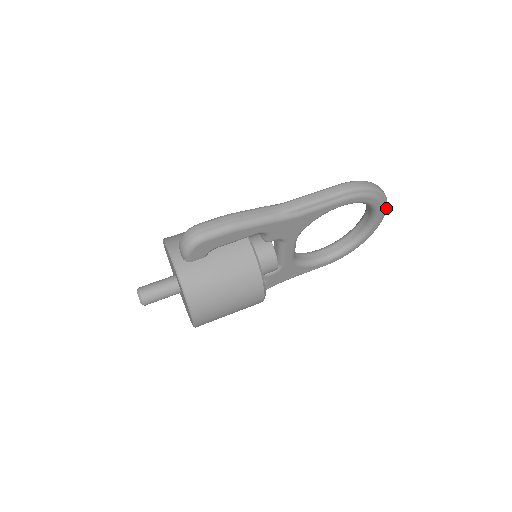
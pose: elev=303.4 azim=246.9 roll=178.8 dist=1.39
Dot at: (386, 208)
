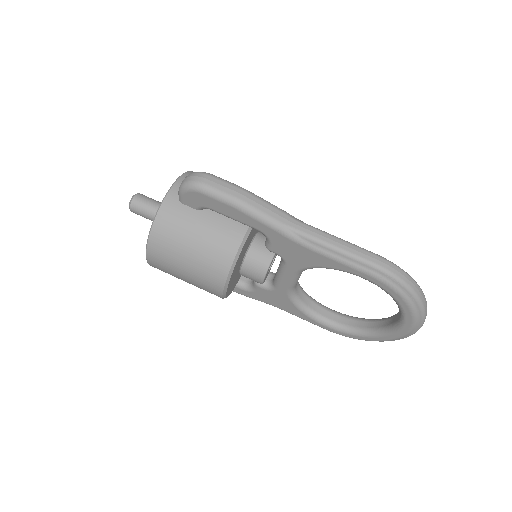
Dot at: (419, 326)
